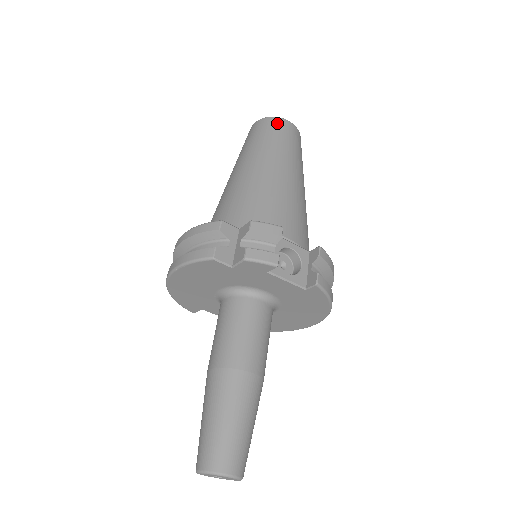
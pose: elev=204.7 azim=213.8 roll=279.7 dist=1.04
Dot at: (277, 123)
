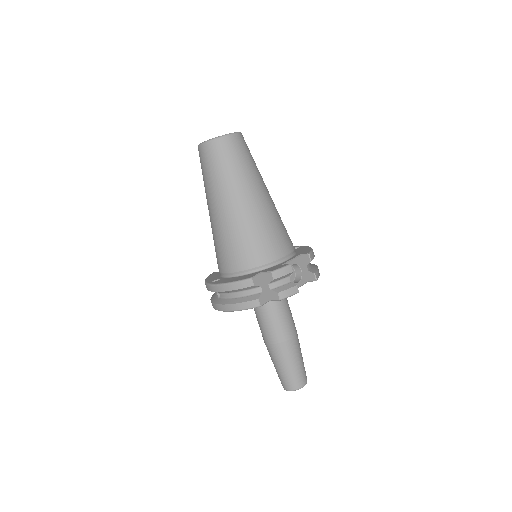
Dot at: (228, 144)
